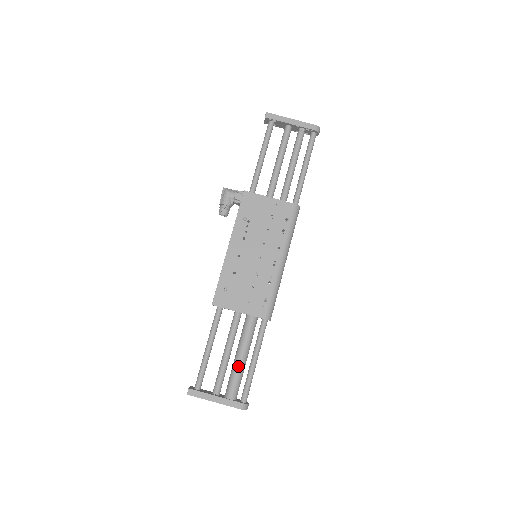
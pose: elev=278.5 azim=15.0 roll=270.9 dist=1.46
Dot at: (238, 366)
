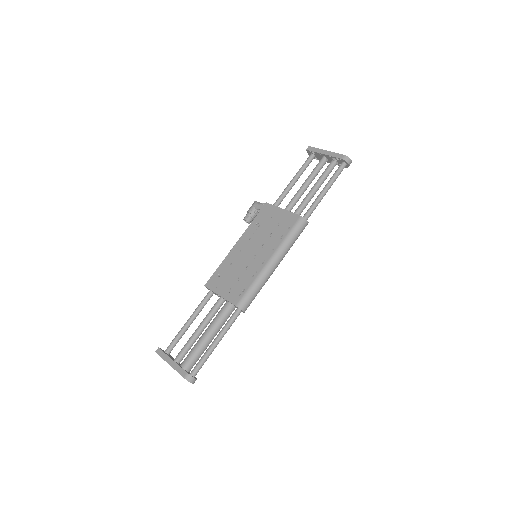
Dot at: (200, 341)
